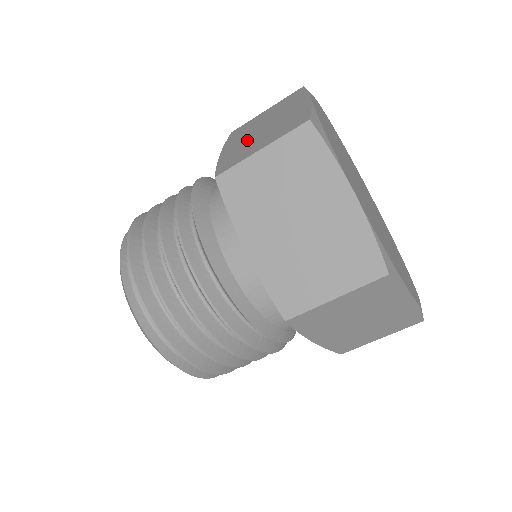
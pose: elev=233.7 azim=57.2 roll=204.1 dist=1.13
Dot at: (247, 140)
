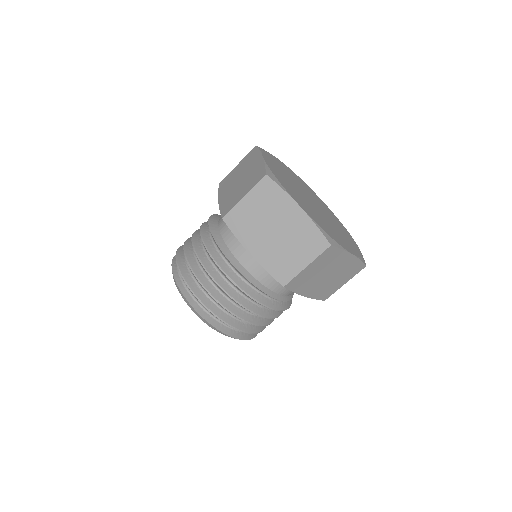
Dot at: occluded
